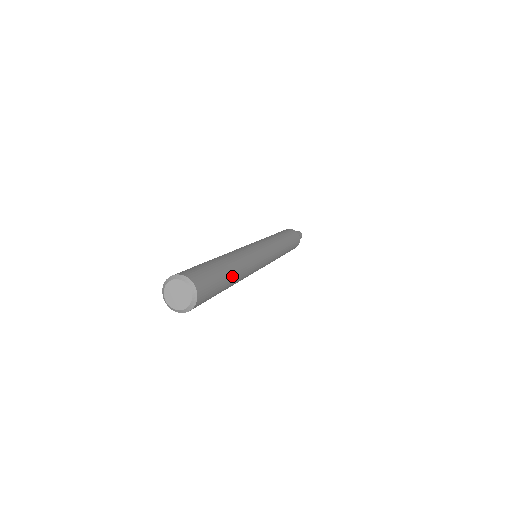
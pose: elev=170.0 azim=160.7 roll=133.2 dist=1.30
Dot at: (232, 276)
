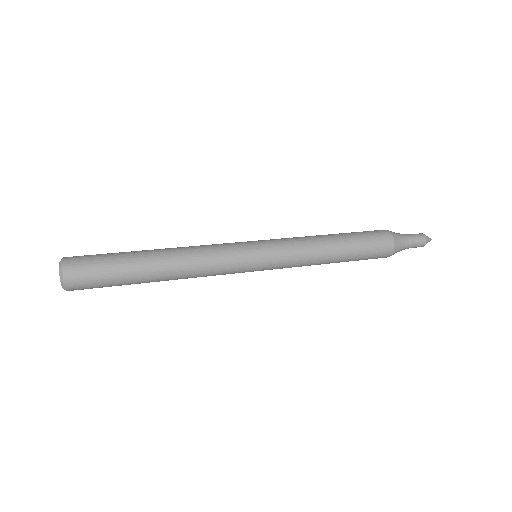
Dot at: (145, 261)
